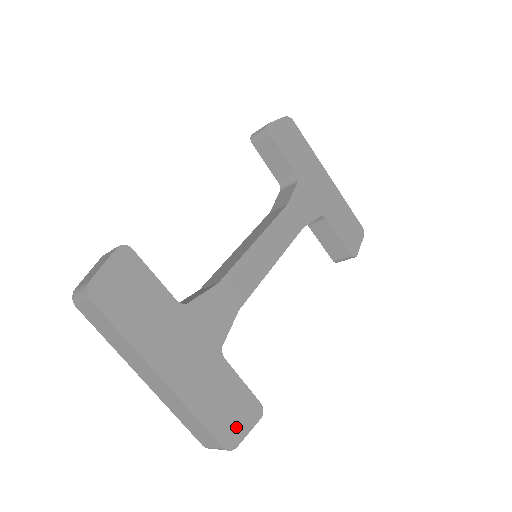
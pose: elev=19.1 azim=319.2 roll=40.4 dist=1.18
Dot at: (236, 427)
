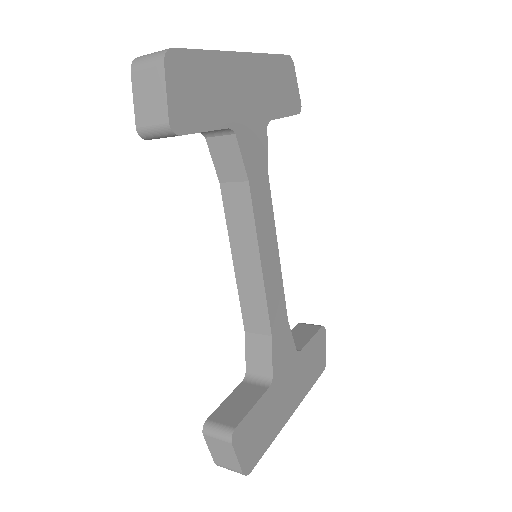
Dot at: (322, 356)
